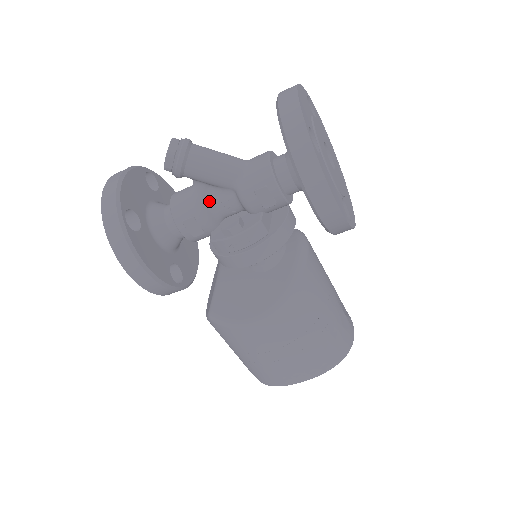
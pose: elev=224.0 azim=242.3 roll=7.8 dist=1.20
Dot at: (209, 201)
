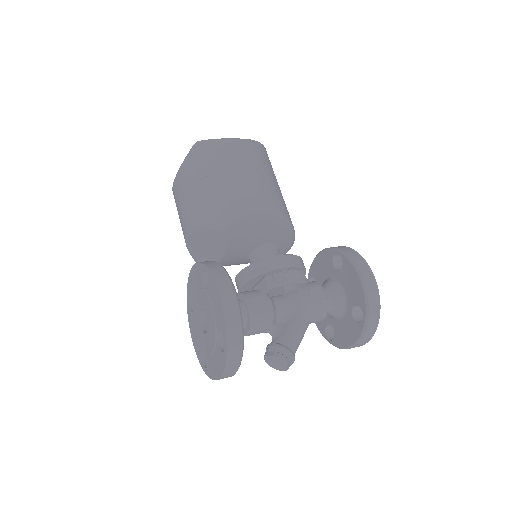
Dot at: occluded
